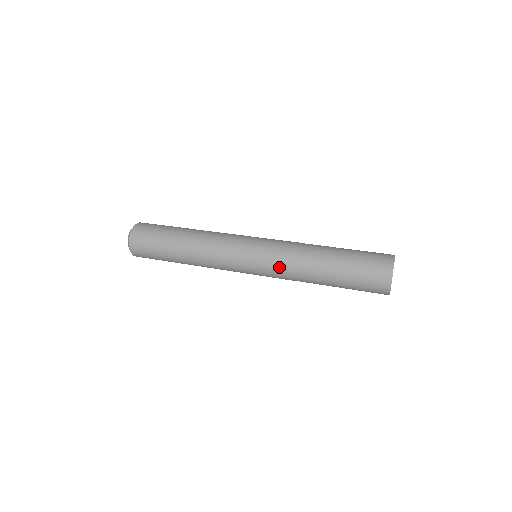
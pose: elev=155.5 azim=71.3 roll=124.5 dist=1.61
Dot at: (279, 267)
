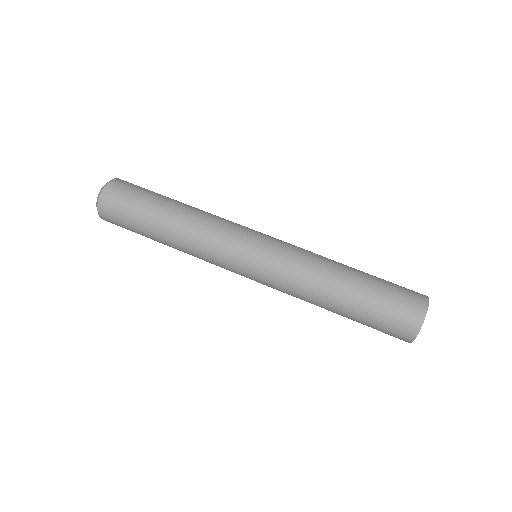
Dot at: (281, 289)
